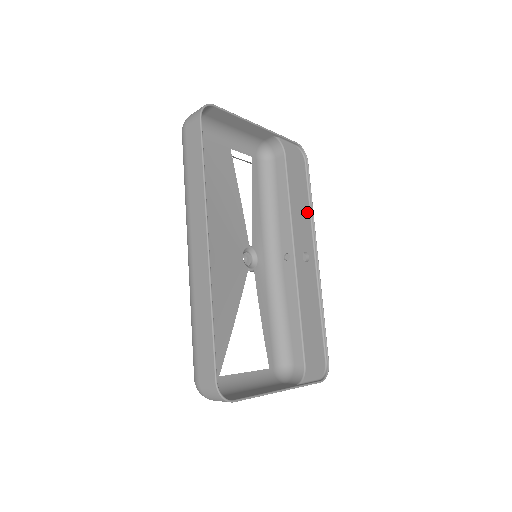
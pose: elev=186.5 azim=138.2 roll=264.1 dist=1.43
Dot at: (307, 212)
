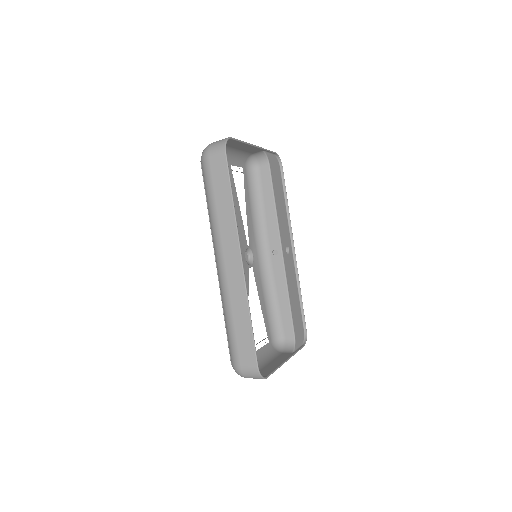
Dot at: (285, 212)
